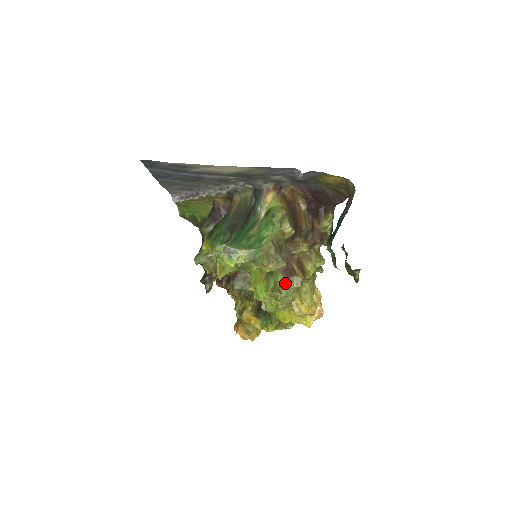
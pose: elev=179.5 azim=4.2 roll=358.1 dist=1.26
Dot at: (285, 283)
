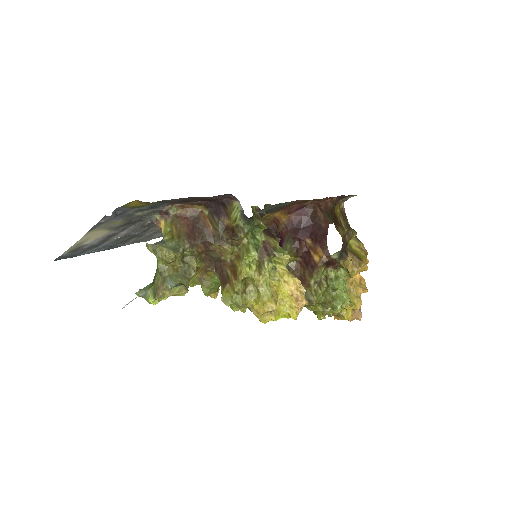
Dot at: (224, 293)
